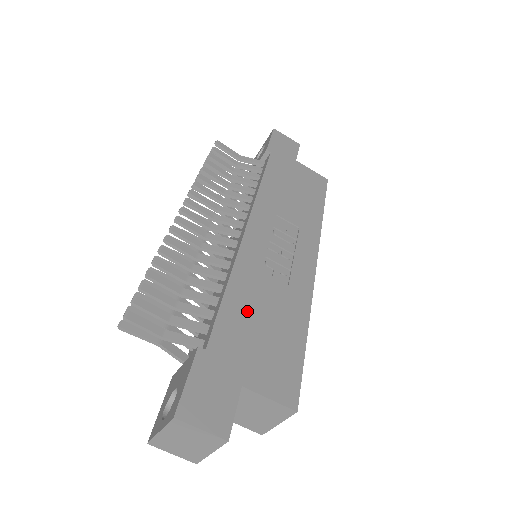
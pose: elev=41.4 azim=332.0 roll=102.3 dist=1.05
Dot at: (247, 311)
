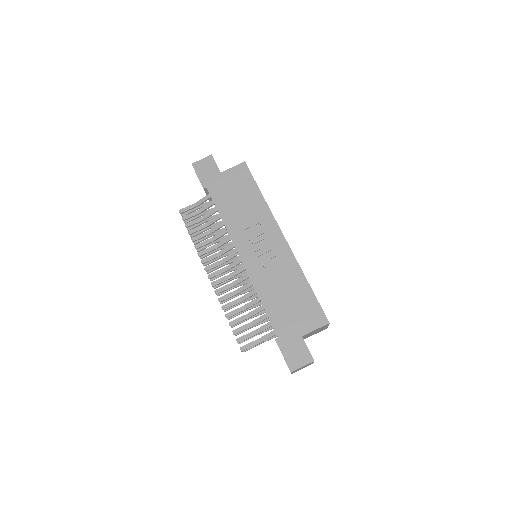
Dot at: (277, 302)
